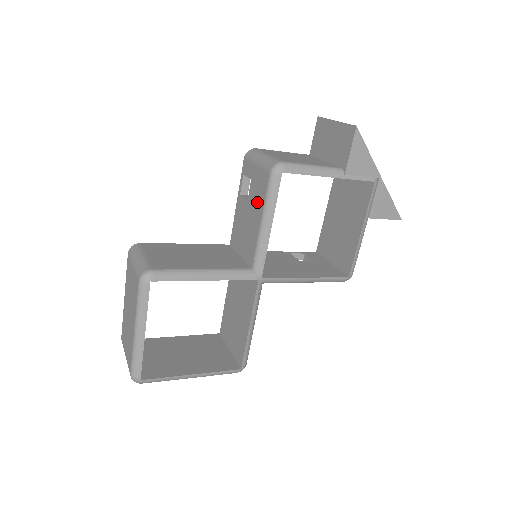
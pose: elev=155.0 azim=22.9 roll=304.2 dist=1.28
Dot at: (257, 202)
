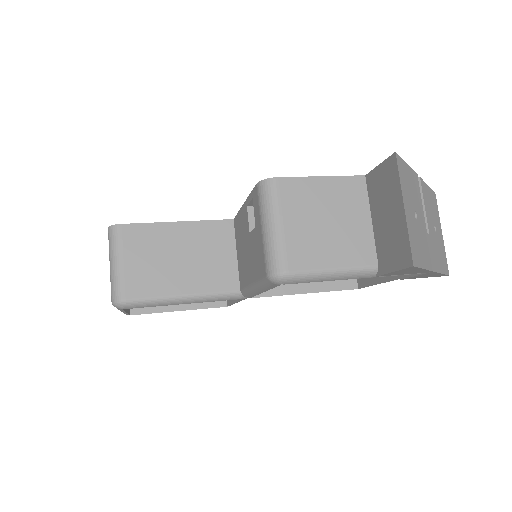
Dot at: (253, 262)
